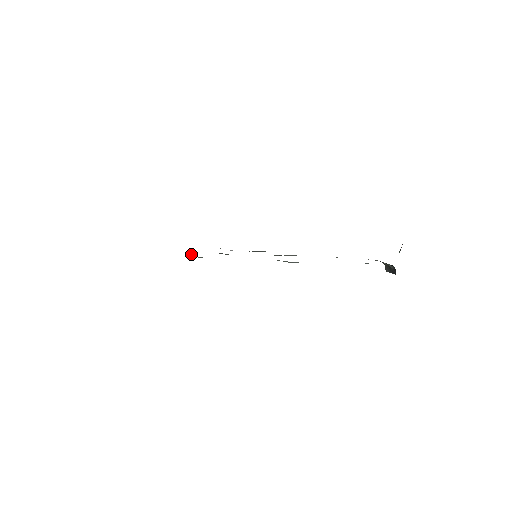
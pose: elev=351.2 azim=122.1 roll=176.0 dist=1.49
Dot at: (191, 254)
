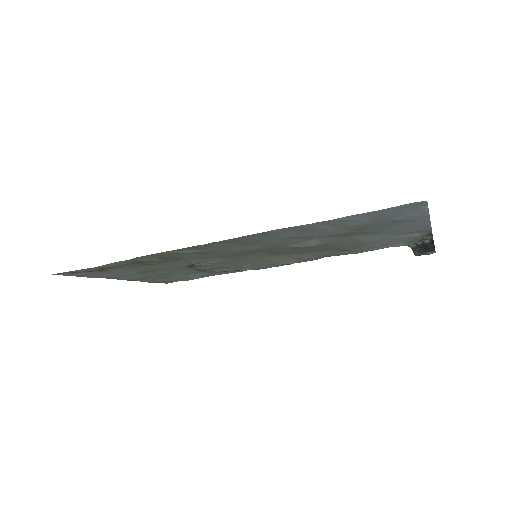
Dot at: (172, 259)
